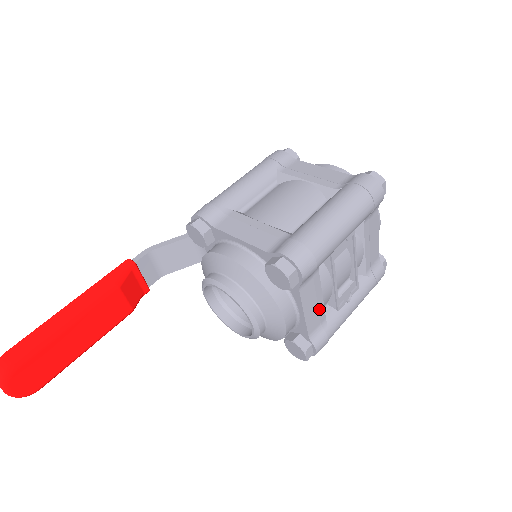
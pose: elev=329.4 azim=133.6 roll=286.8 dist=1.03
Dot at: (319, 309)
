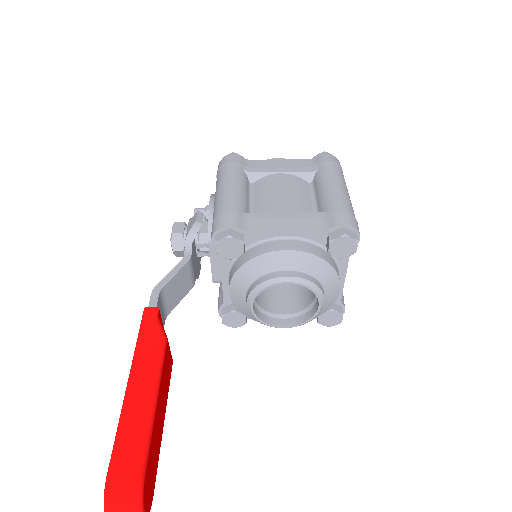
Dot at: occluded
